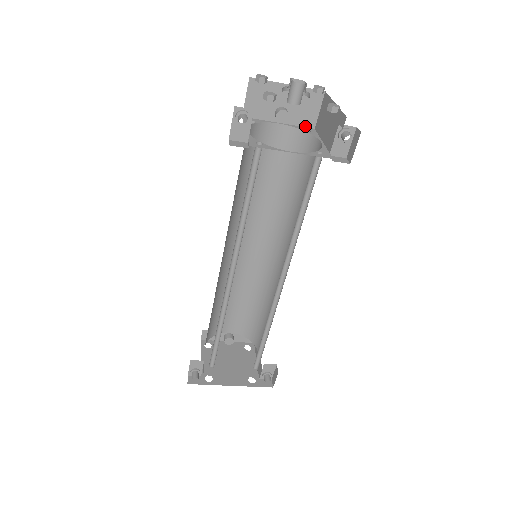
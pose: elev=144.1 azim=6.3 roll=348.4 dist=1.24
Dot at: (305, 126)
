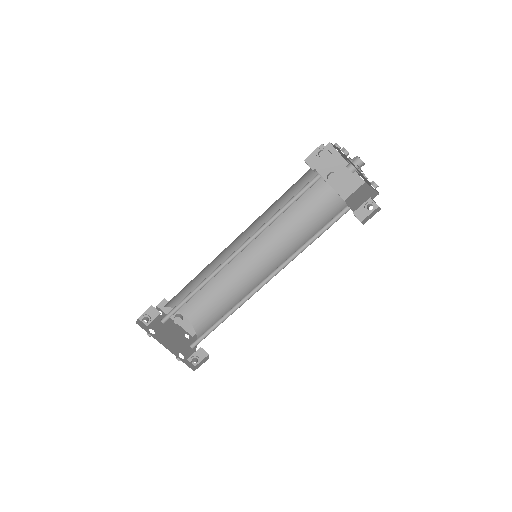
Dot at: (340, 195)
